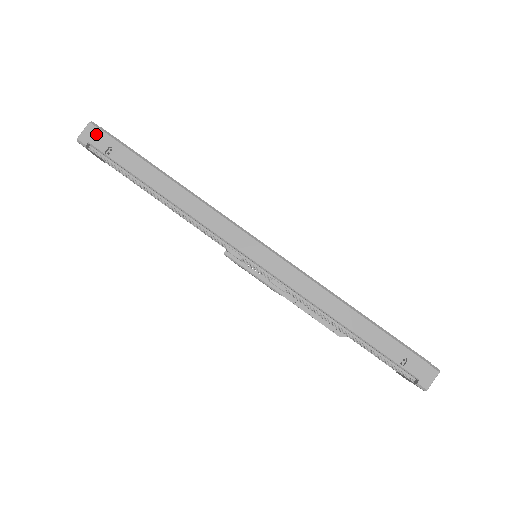
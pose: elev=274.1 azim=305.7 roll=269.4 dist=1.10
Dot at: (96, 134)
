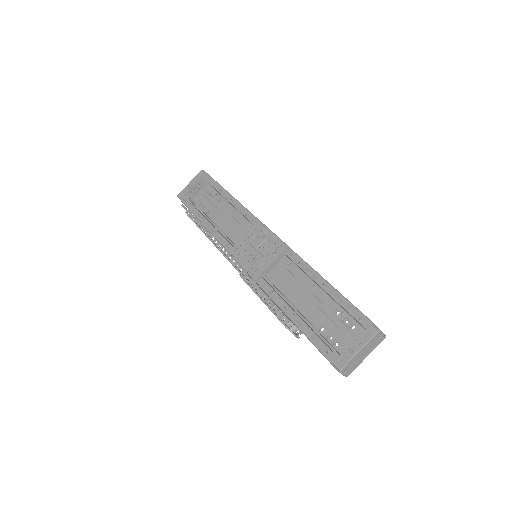
Dot at: occluded
